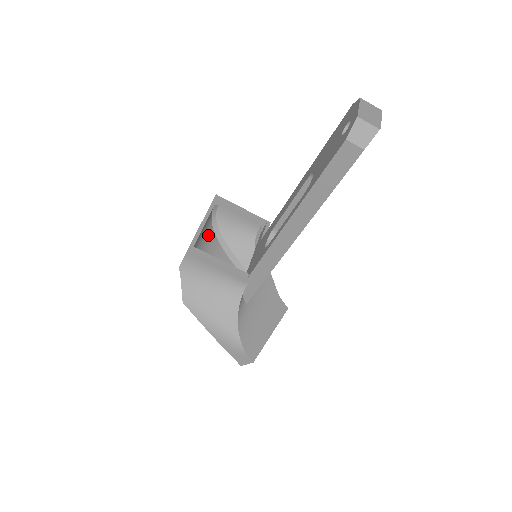
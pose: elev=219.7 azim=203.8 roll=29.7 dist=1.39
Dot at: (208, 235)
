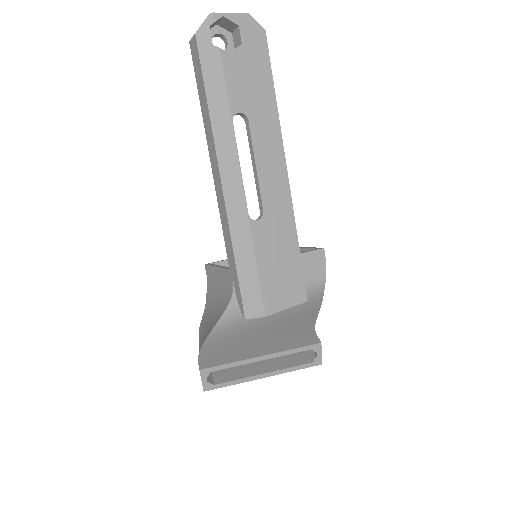
Dot at: occluded
